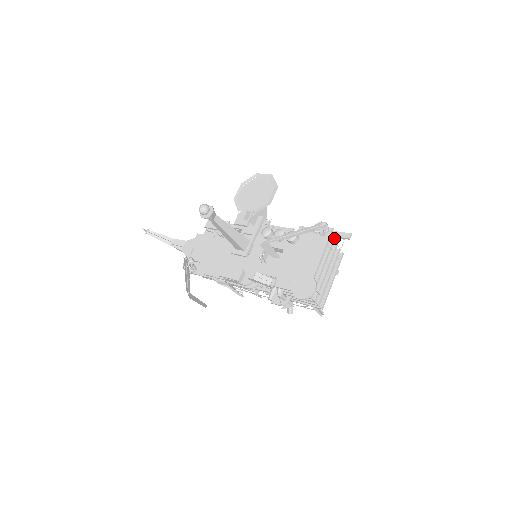
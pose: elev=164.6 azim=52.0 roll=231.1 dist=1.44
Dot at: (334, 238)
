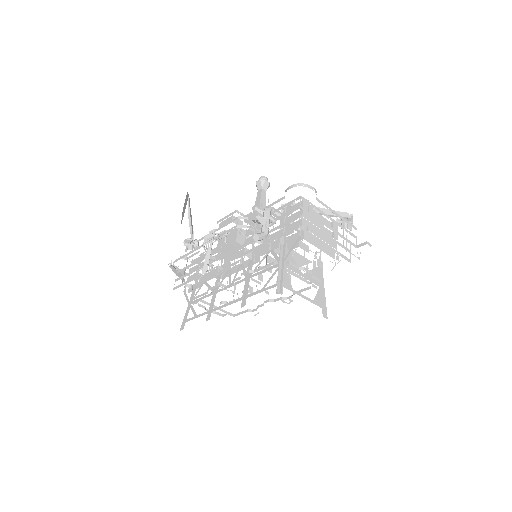
Dot at: (352, 234)
